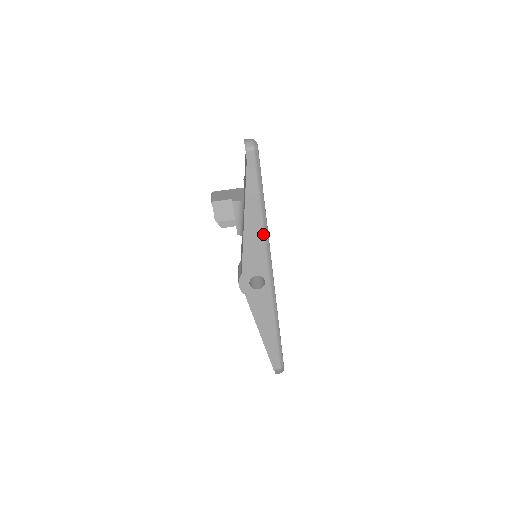
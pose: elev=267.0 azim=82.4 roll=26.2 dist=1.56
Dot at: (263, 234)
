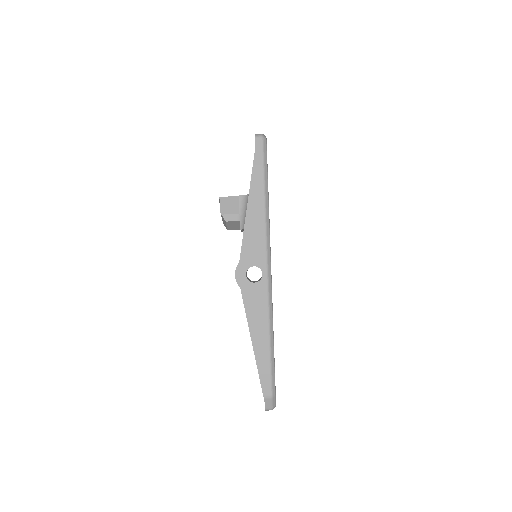
Dot at: (264, 220)
